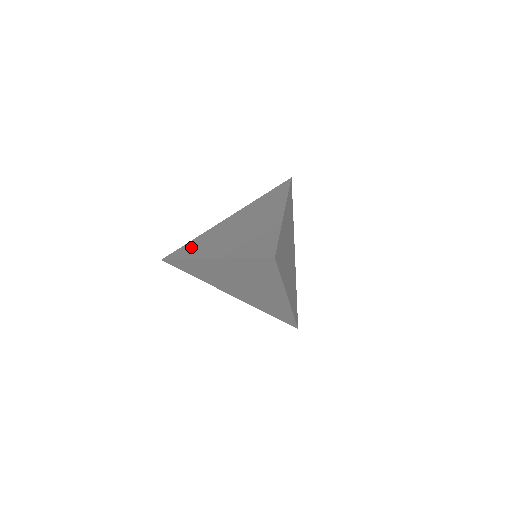
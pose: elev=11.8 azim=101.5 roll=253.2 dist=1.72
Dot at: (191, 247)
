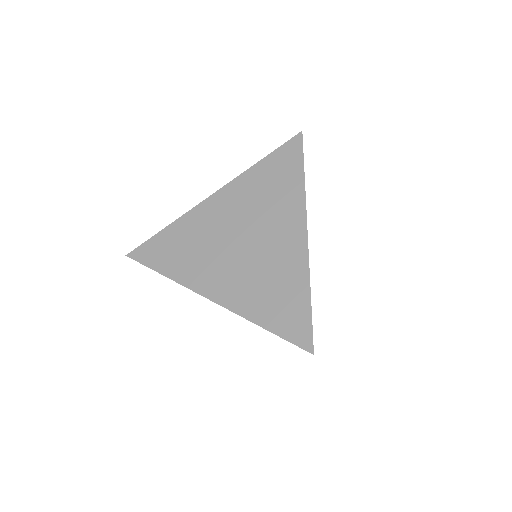
Dot at: (169, 249)
